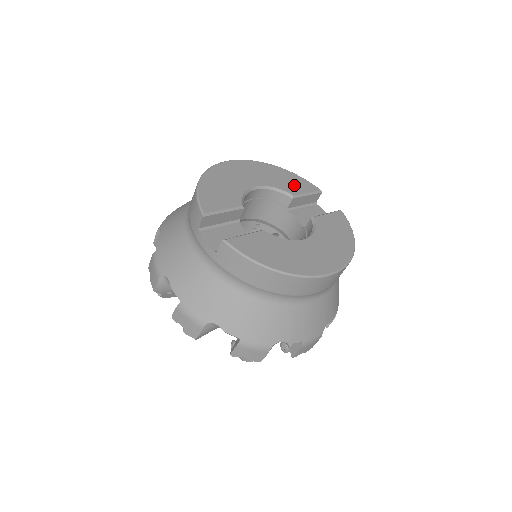
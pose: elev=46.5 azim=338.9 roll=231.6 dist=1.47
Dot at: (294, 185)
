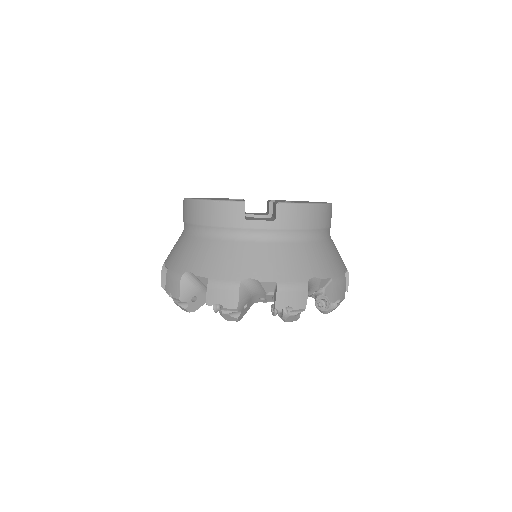
Dot at: occluded
